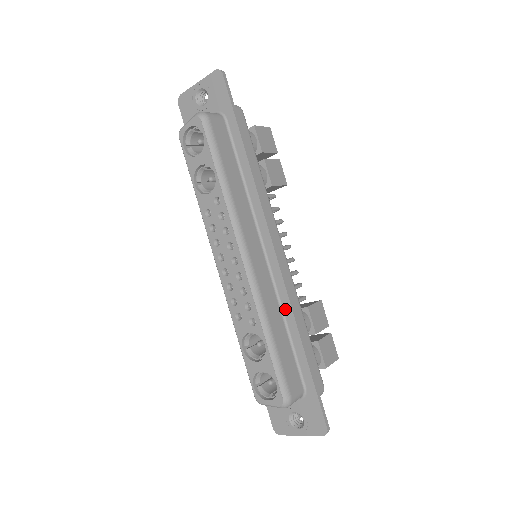
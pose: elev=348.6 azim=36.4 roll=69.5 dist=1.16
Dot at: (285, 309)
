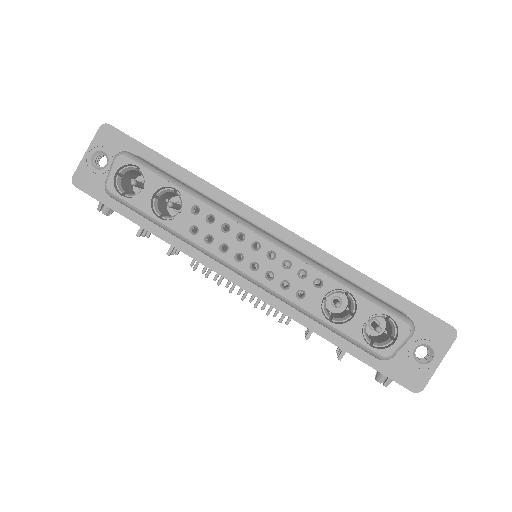
Dot at: (326, 262)
